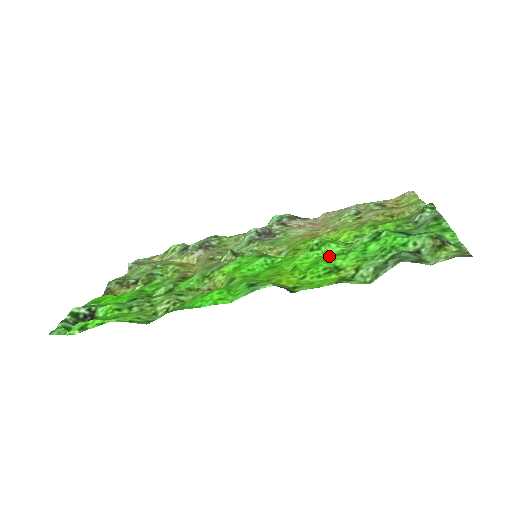
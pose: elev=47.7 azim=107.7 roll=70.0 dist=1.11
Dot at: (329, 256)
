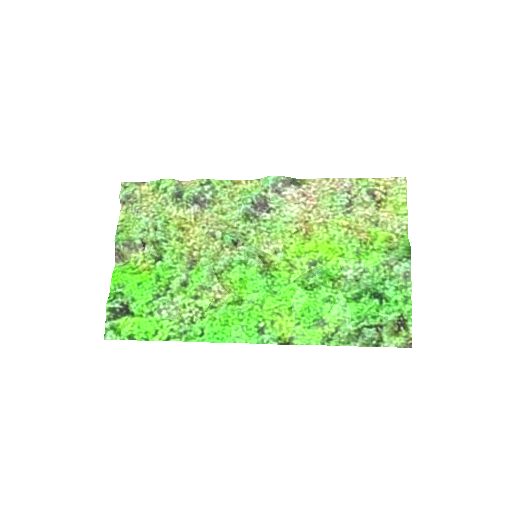
Dot at: (319, 301)
